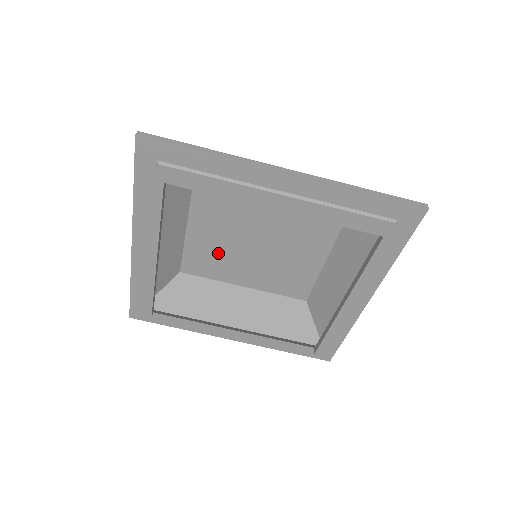
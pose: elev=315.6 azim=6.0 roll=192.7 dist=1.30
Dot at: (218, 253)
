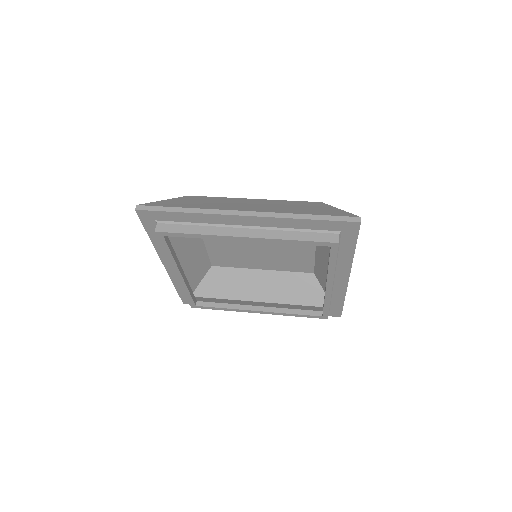
Dot at: (233, 252)
